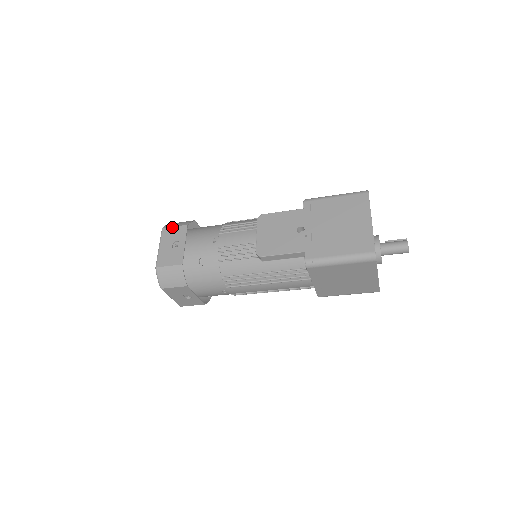
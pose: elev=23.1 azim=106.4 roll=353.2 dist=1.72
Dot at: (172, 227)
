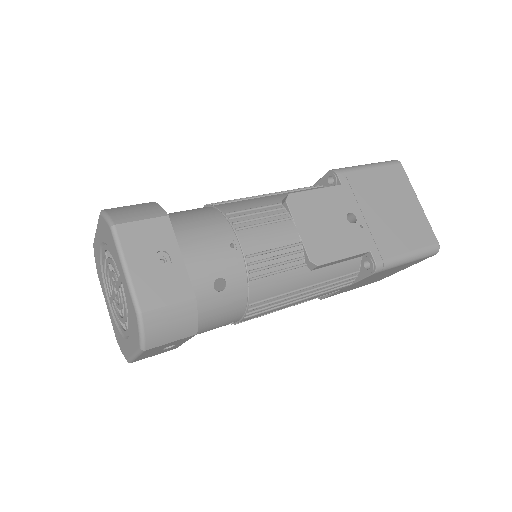
Dot at: (136, 221)
